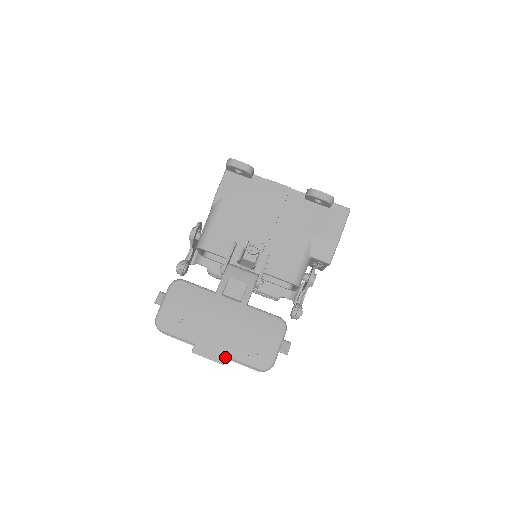
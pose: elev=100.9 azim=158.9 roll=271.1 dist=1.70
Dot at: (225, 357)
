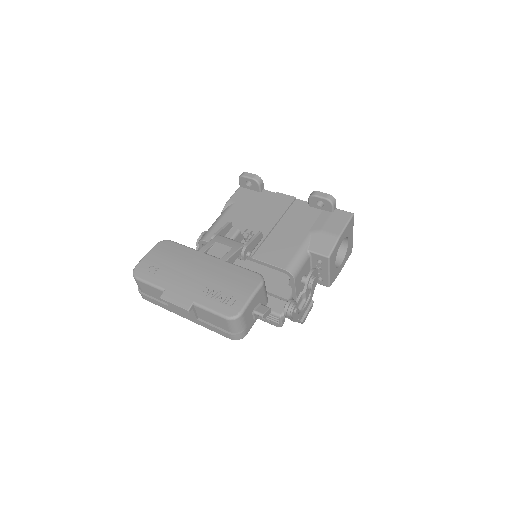
Dot at: (192, 303)
